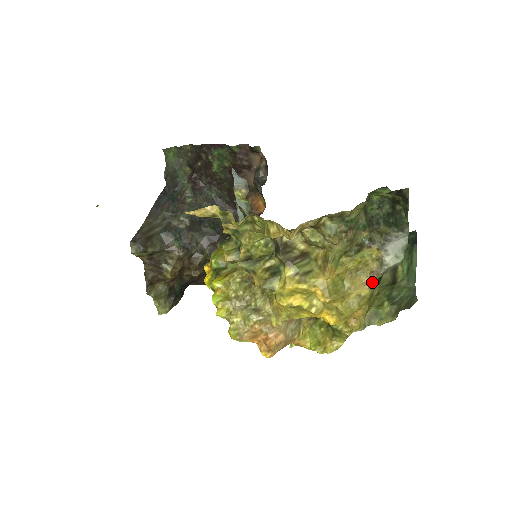
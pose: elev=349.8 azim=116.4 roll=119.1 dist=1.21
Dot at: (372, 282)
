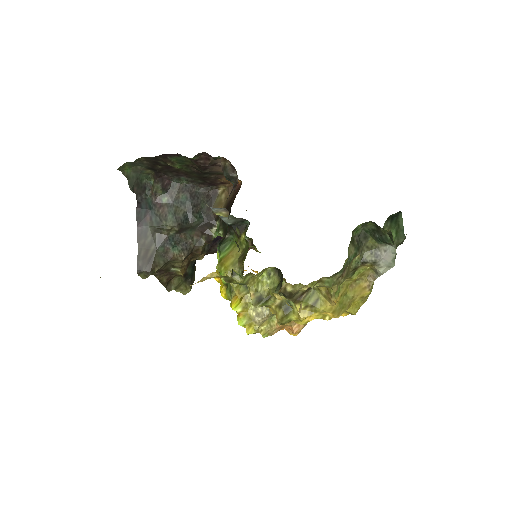
Dot at: (371, 285)
